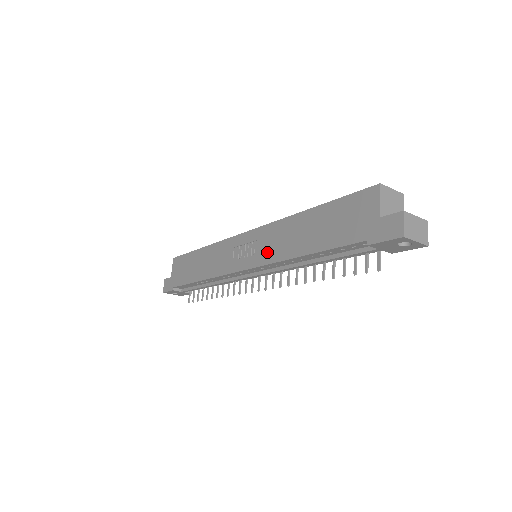
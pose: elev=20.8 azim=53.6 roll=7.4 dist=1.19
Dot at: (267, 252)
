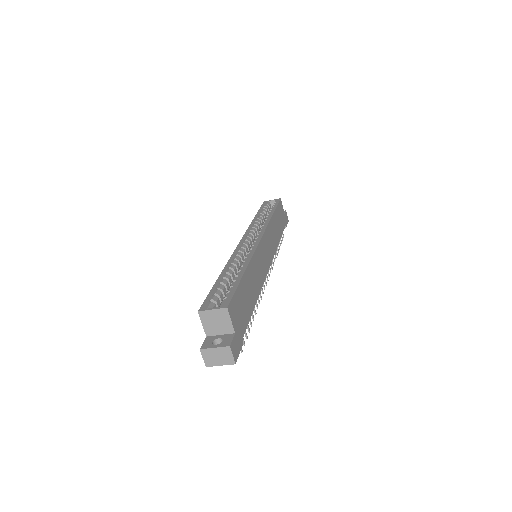
Dot at: occluded
